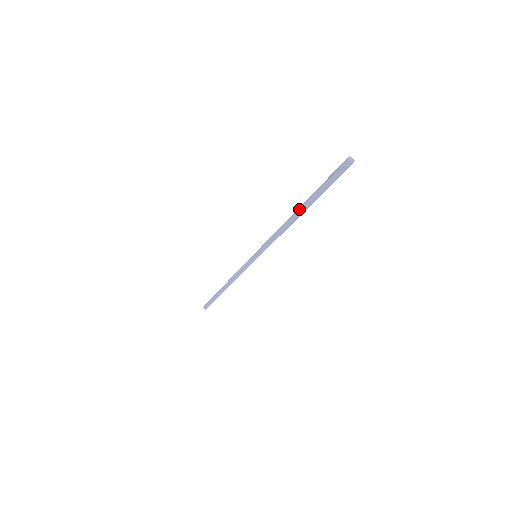
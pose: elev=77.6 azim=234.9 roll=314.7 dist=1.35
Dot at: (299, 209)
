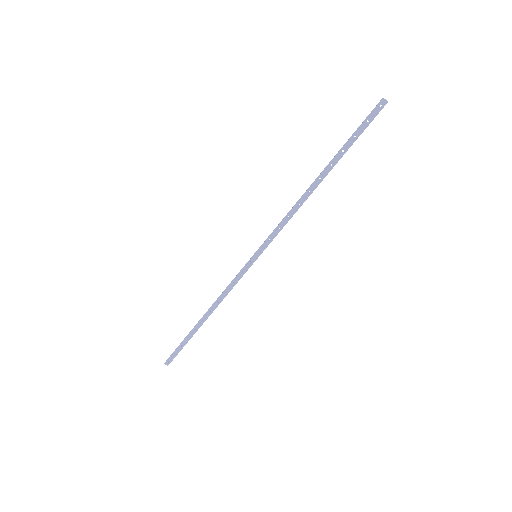
Dot at: (321, 173)
